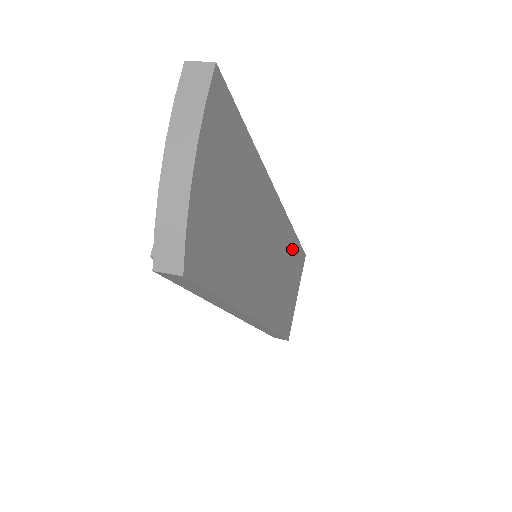
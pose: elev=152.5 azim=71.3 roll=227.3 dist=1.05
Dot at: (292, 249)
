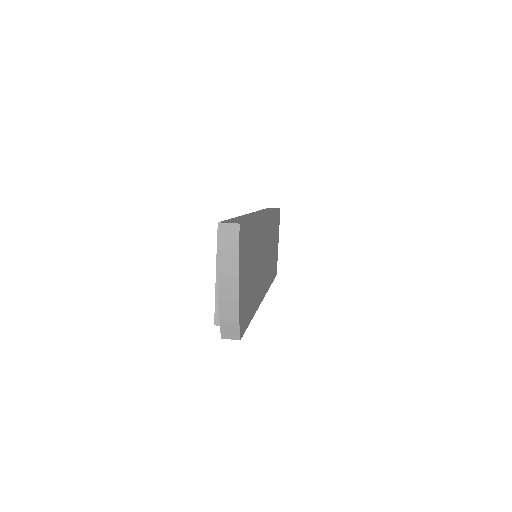
Dot at: (274, 223)
